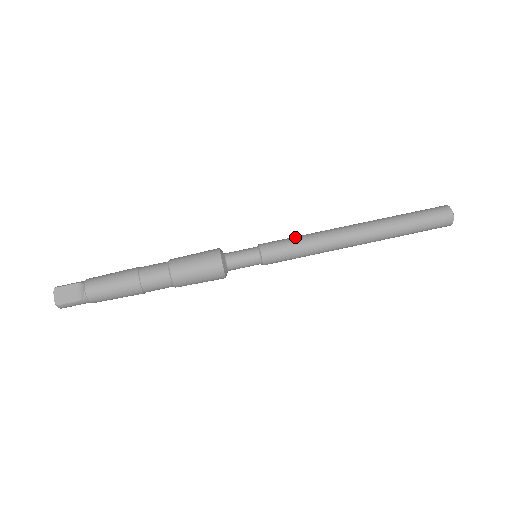
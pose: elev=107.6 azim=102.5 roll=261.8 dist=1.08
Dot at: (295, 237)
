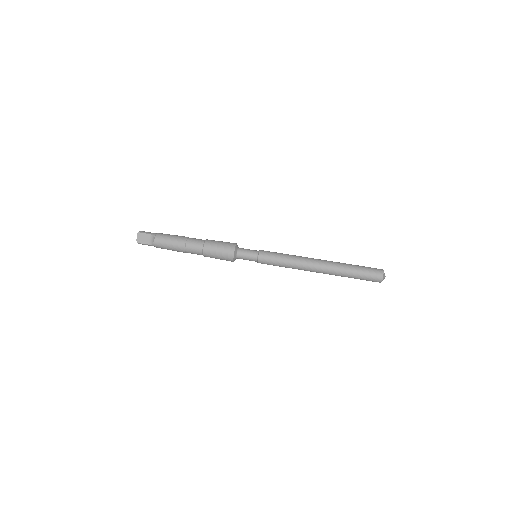
Dot at: (282, 255)
